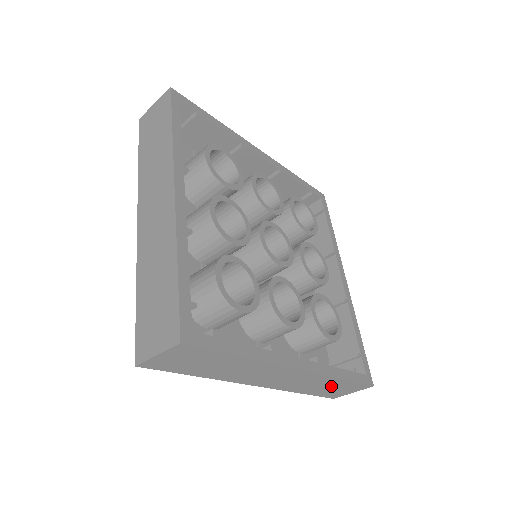
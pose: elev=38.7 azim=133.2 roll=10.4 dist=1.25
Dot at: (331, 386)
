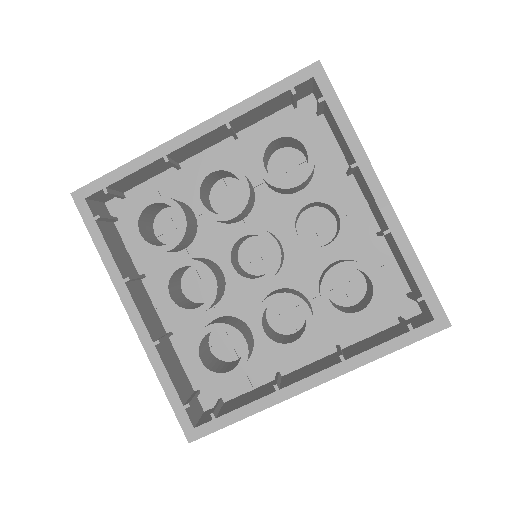
Dot at: occluded
